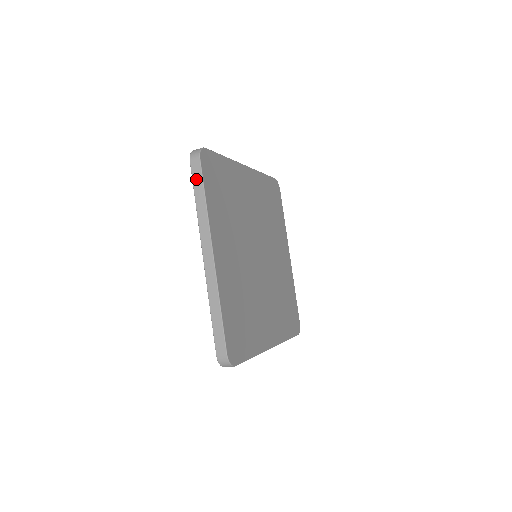
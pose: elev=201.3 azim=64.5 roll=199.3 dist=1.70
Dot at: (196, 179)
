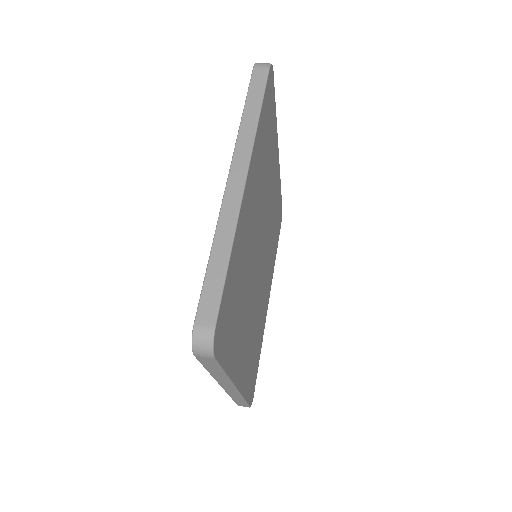
Dot at: (208, 365)
